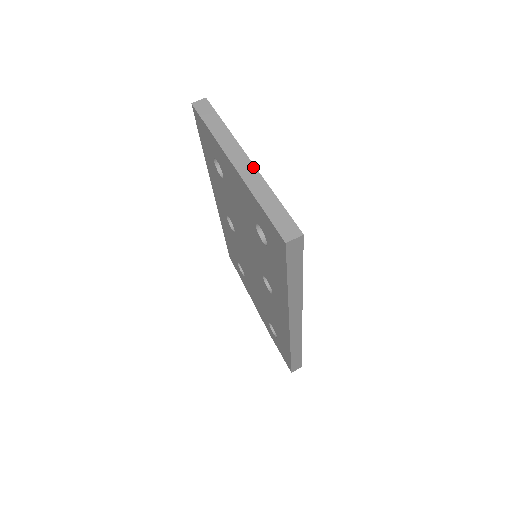
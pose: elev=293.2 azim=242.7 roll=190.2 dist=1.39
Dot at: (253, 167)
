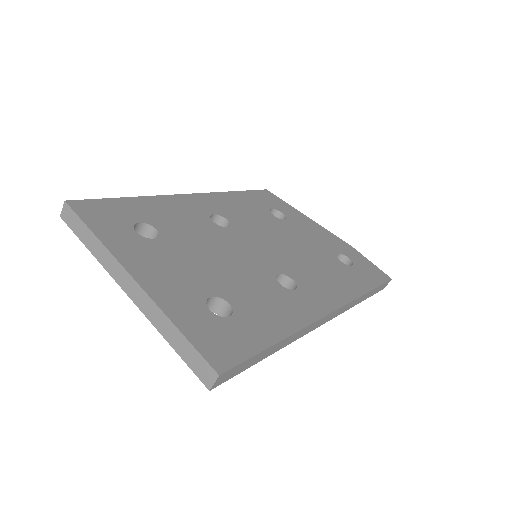
Dot at: (142, 291)
